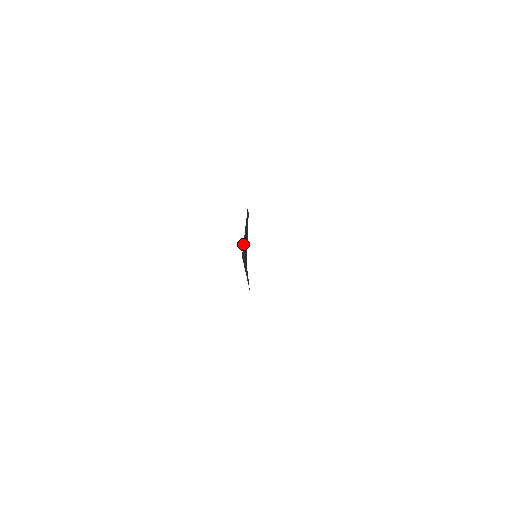
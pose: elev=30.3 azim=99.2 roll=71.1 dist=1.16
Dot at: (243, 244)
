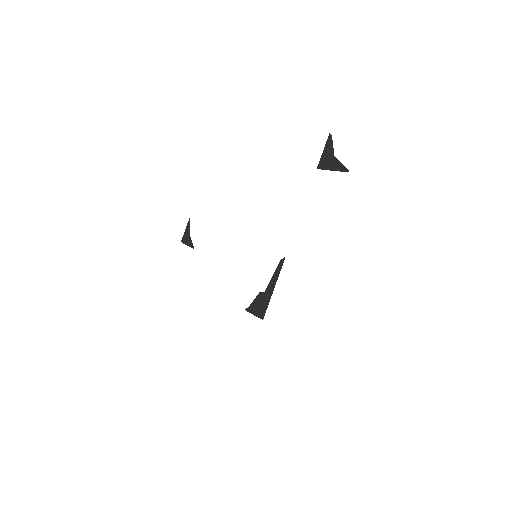
Dot at: occluded
